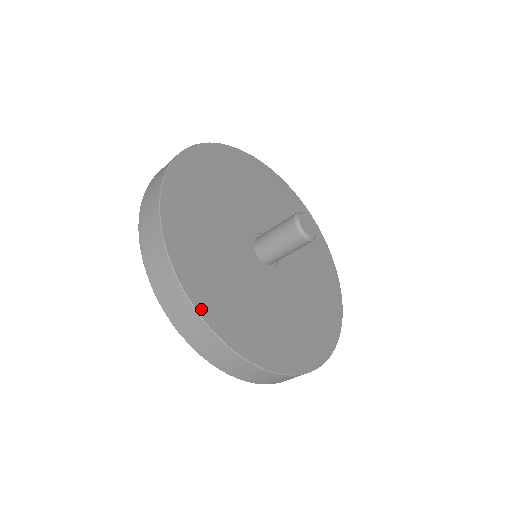
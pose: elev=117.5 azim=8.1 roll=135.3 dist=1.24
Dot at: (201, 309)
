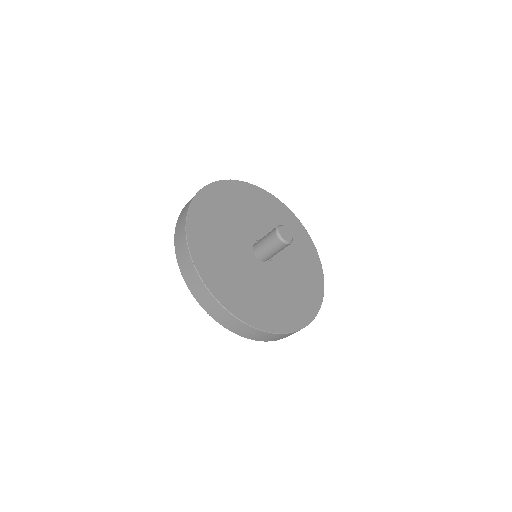
Dot at: (200, 270)
